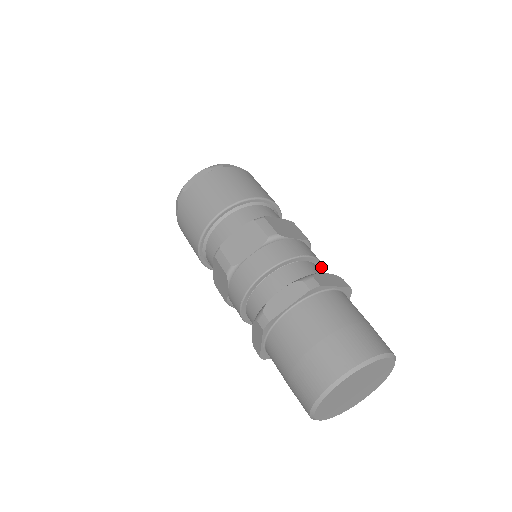
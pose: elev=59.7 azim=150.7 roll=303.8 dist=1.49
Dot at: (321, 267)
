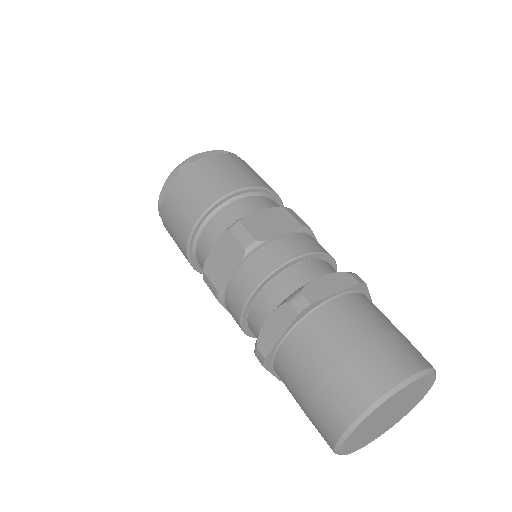
Dot at: (327, 256)
